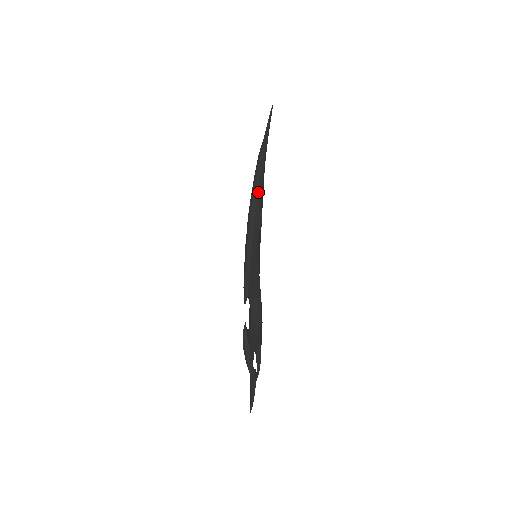
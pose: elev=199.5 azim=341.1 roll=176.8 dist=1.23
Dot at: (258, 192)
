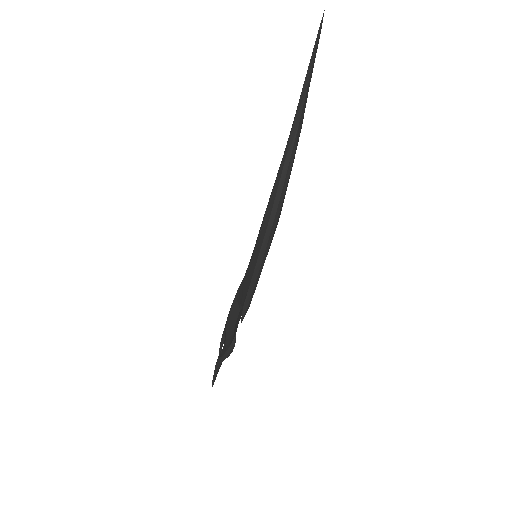
Dot at: (285, 192)
